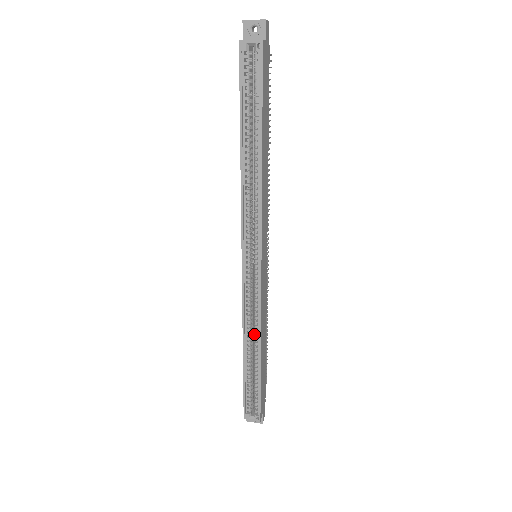
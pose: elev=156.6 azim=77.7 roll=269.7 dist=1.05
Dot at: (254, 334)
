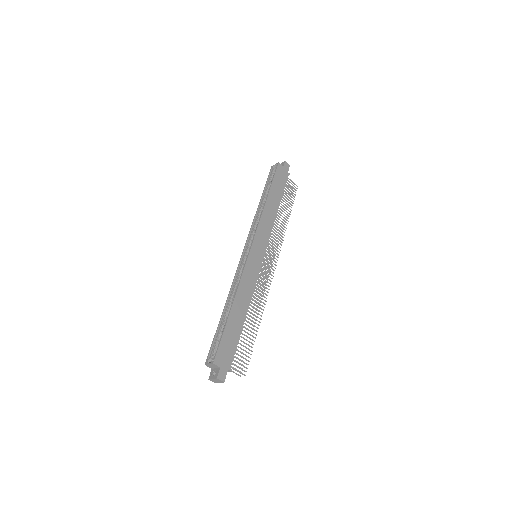
Dot at: occluded
